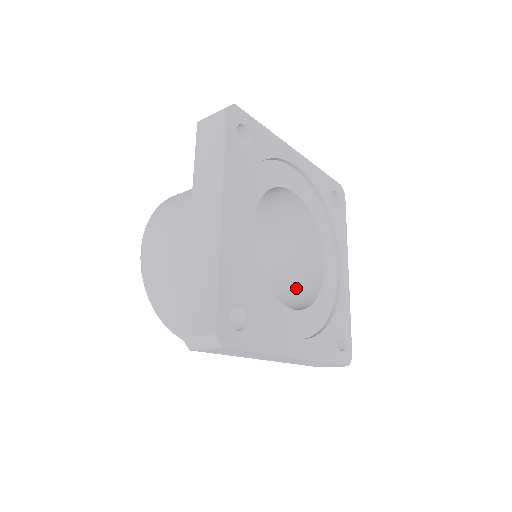
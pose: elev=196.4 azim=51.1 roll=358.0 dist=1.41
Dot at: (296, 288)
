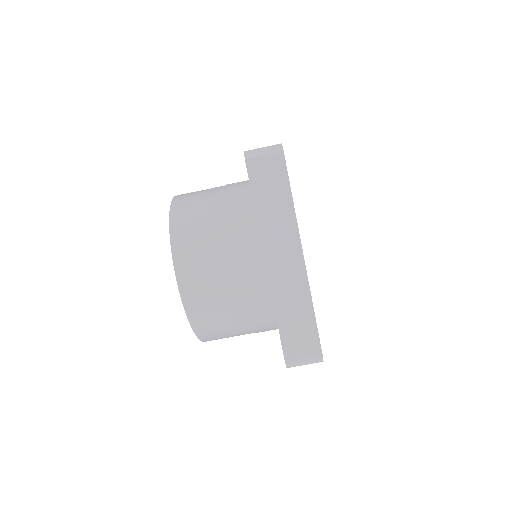
Dot at: occluded
